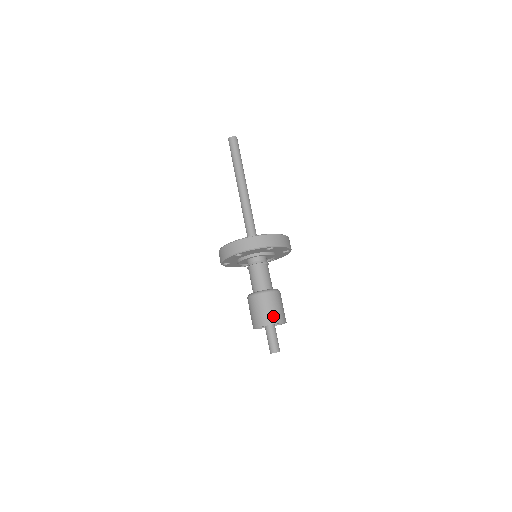
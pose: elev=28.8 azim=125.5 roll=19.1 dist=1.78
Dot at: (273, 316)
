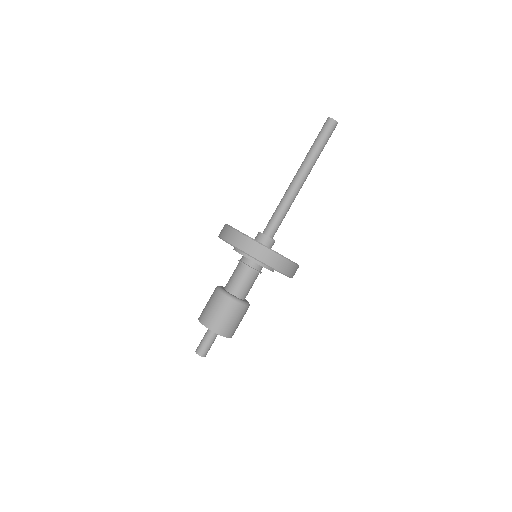
Dot at: (215, 322)
